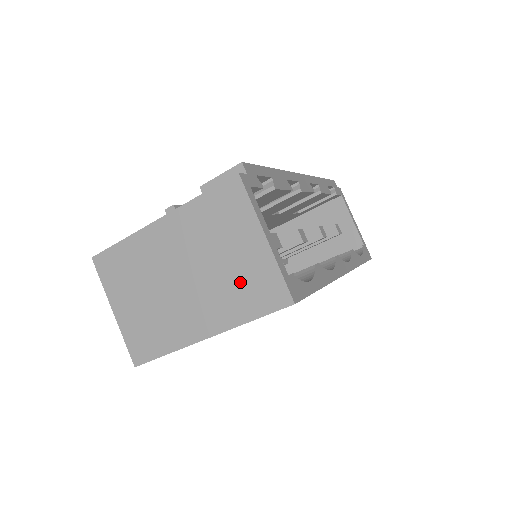
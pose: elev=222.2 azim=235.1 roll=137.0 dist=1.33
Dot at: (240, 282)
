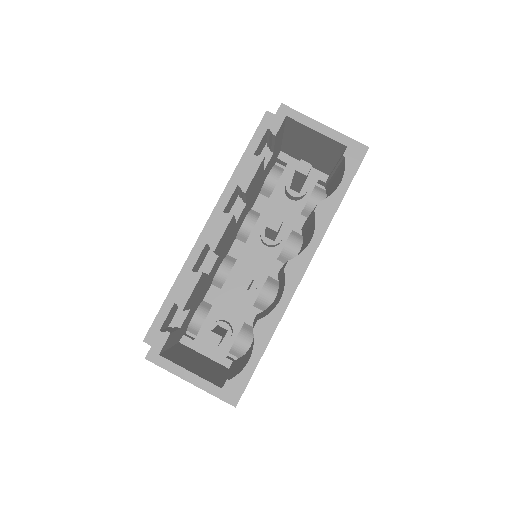
Dot at: occluded
